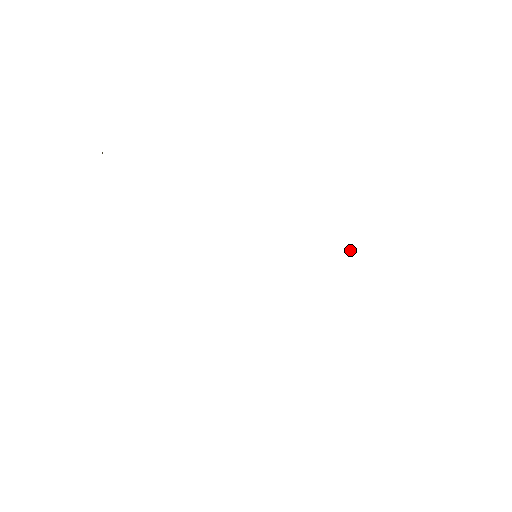
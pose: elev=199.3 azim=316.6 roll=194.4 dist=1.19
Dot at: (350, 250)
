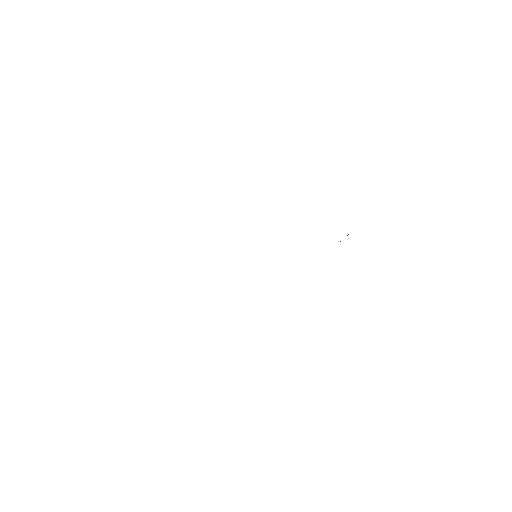
Dot at: occluded
